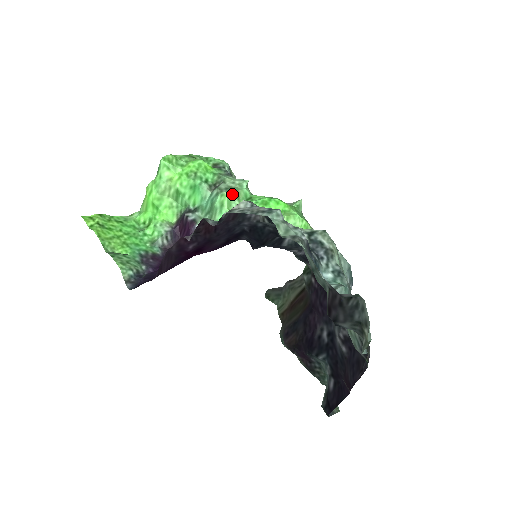
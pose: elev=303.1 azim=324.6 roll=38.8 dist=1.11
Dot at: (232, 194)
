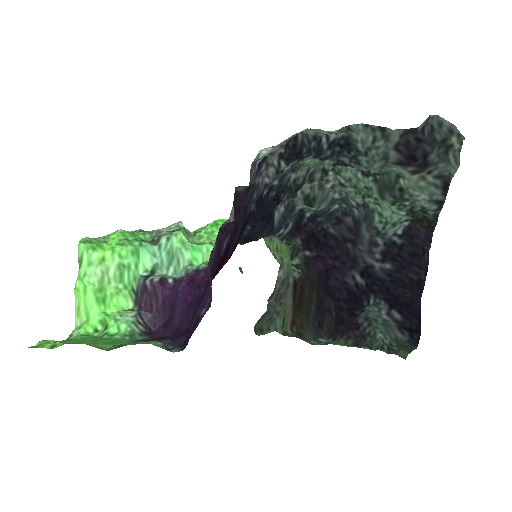
Dot at: (182, 231)
